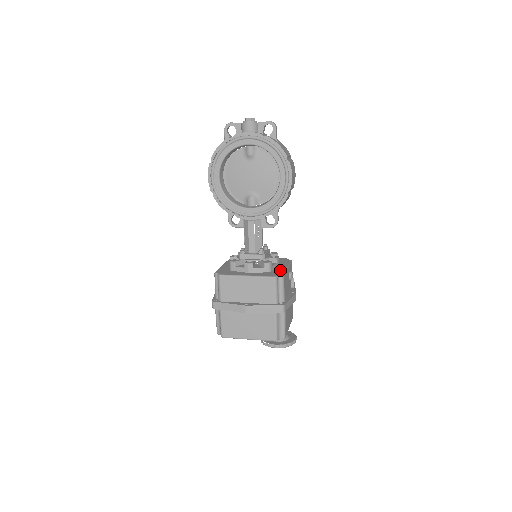
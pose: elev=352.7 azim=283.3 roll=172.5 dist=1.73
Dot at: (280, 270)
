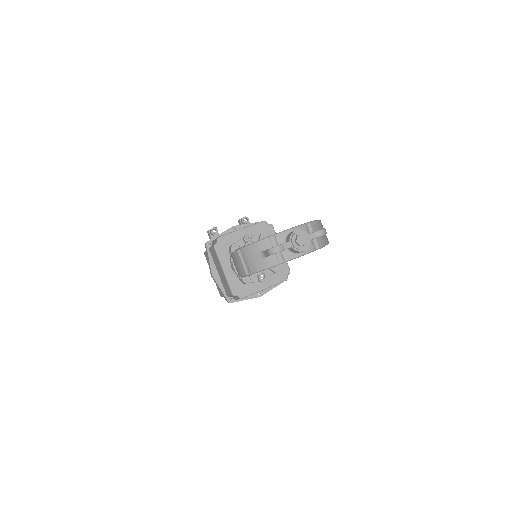
Dot at: occluded
